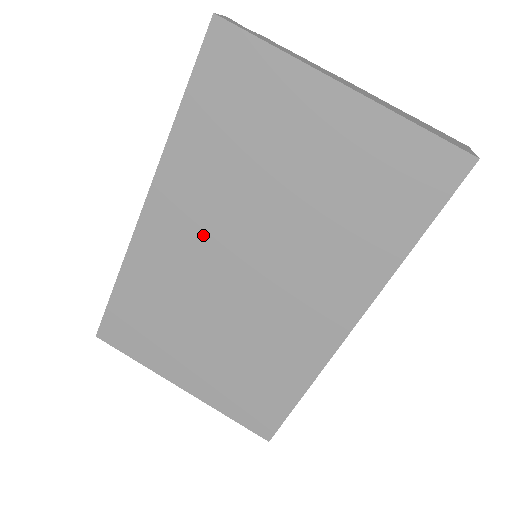
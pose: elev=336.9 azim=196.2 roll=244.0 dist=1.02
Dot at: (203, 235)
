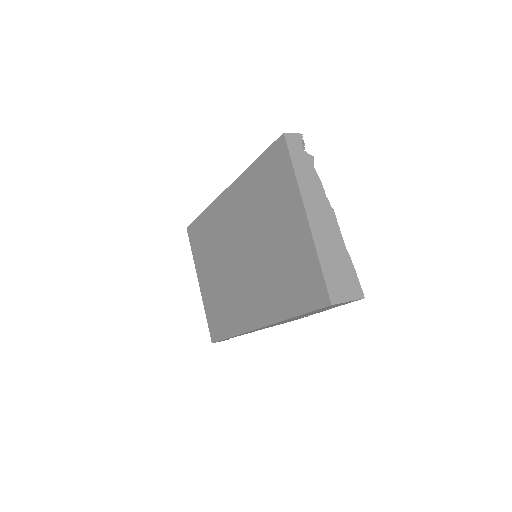
Dot at: (236, 226)
